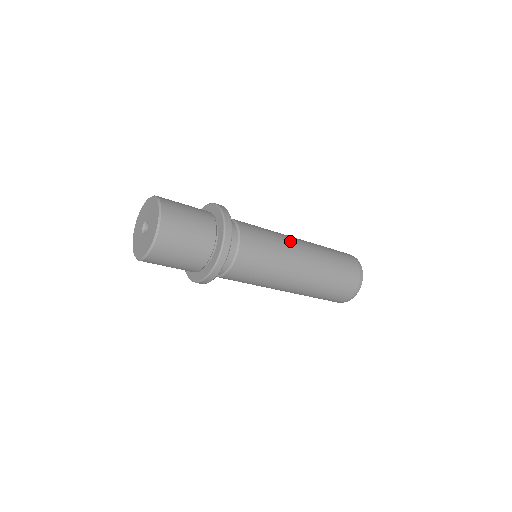
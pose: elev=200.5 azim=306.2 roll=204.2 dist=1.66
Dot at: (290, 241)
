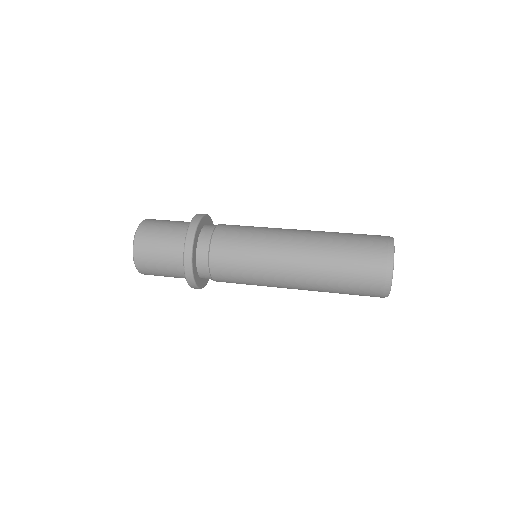
Dot at: (280, 231)
